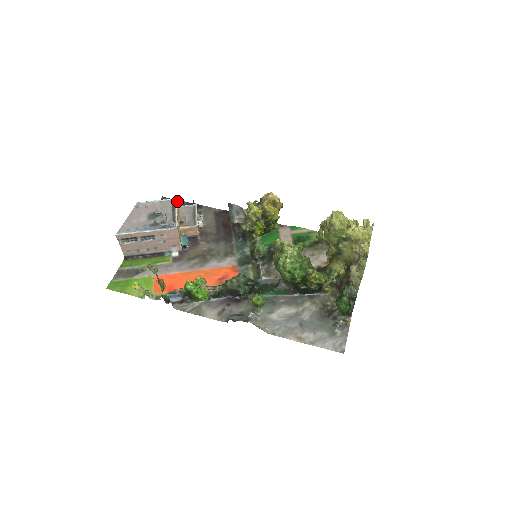
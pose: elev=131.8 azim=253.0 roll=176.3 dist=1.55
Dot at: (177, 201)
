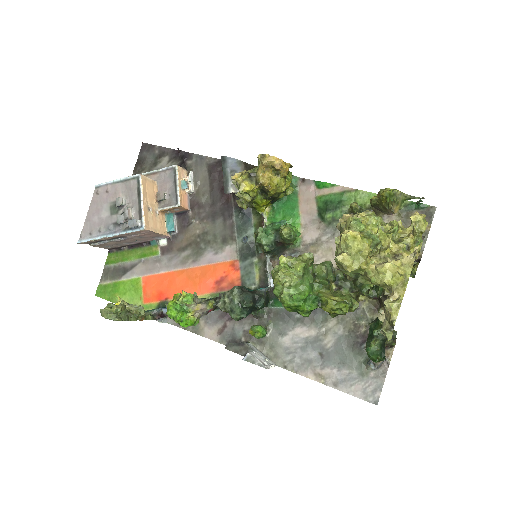
Dot at: (160, 149)
